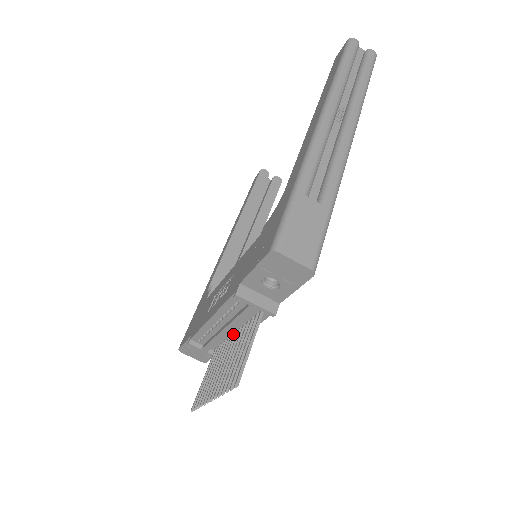
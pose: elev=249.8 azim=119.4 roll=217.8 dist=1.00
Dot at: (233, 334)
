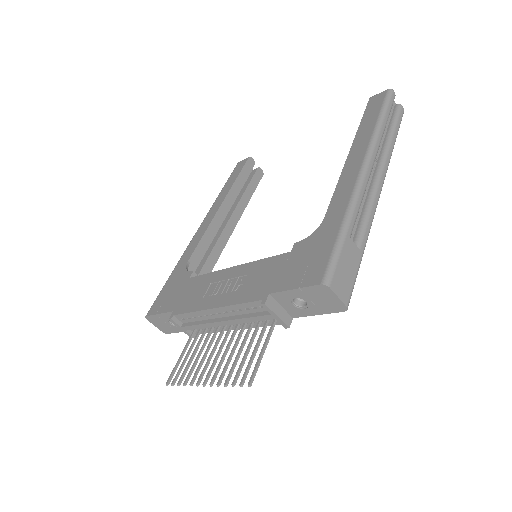
Dot at: (226, 325)
